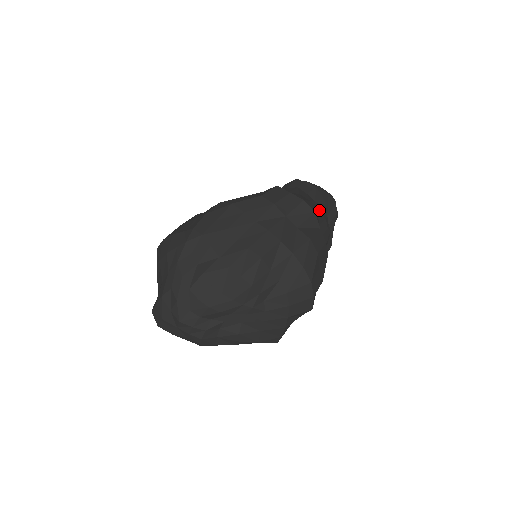
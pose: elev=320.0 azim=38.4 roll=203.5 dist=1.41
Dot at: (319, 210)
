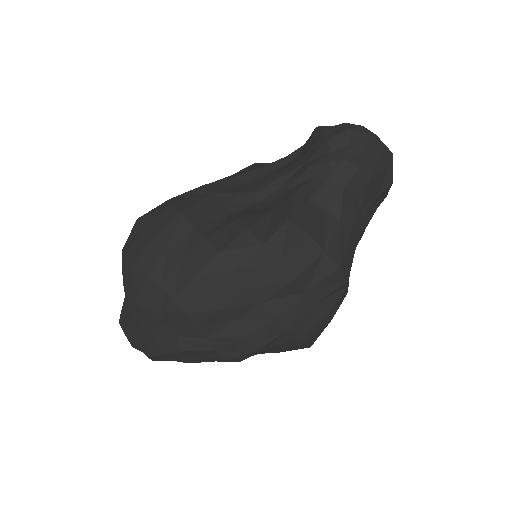
Dot at: (359, 233)
